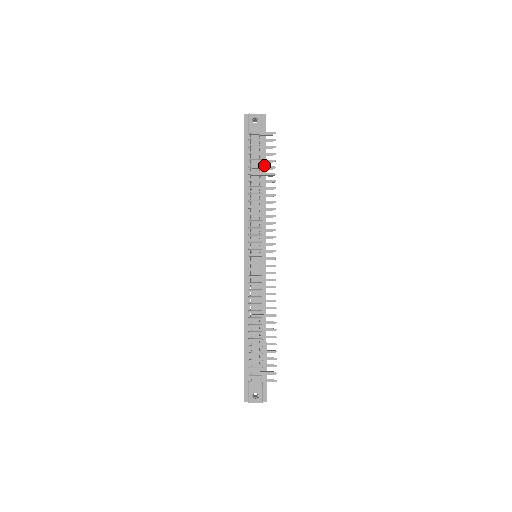
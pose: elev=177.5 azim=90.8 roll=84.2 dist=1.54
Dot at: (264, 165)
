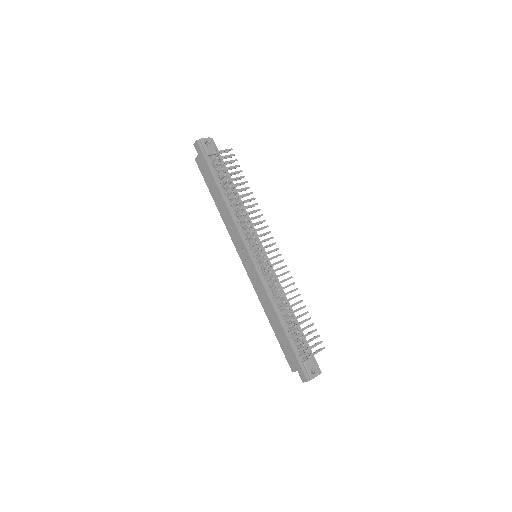
Dot at: occluded
